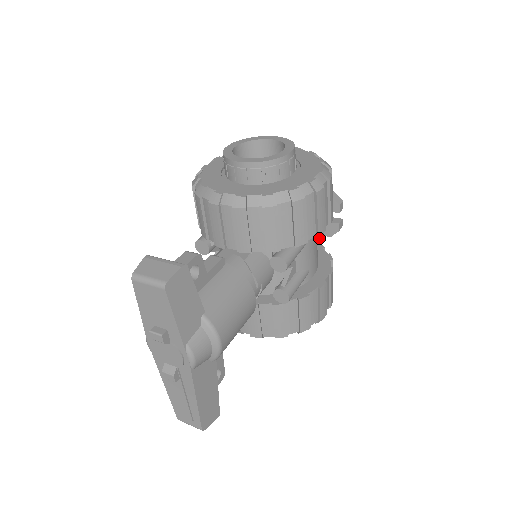
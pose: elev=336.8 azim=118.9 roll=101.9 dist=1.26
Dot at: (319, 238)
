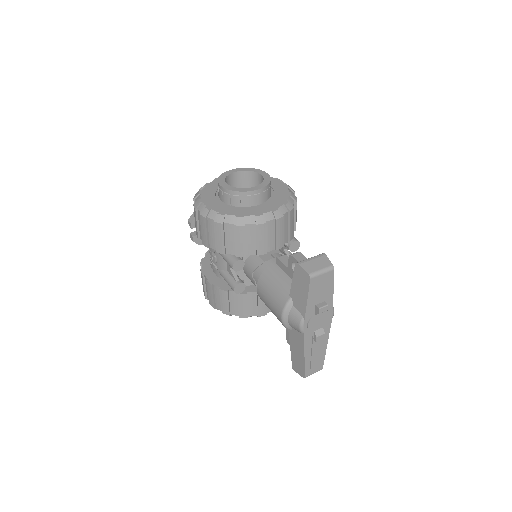
Dot at: occluded
